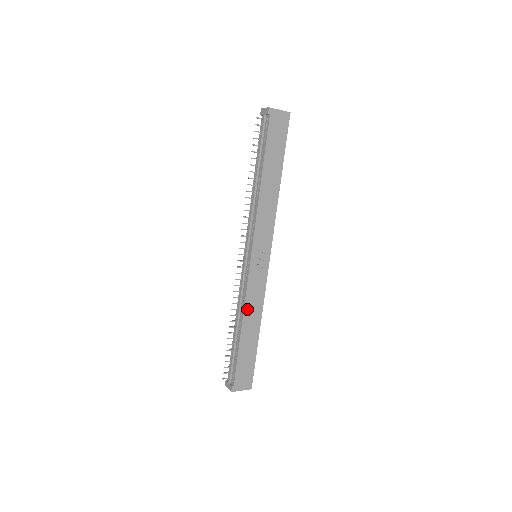
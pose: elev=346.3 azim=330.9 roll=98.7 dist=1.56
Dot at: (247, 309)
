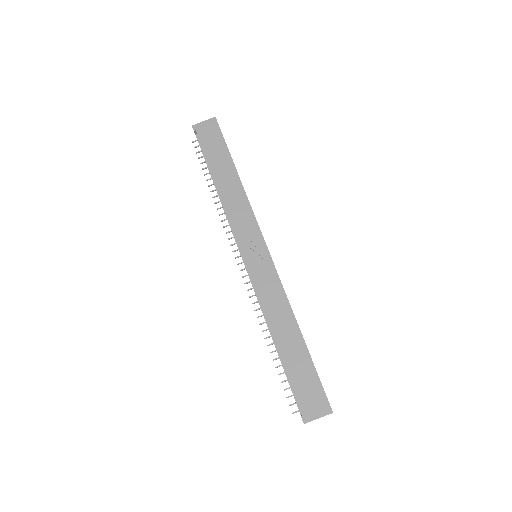
Dot at: (270, 314)
